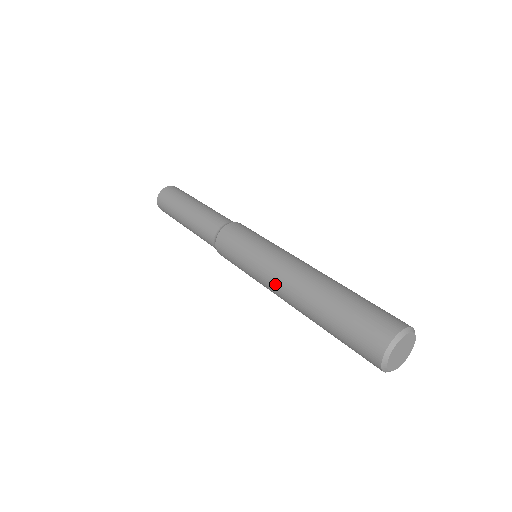
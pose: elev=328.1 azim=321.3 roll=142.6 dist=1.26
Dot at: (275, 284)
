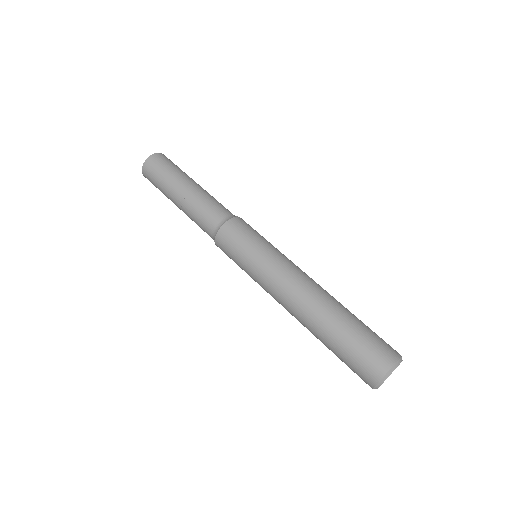
Dot at: (279, 298)
